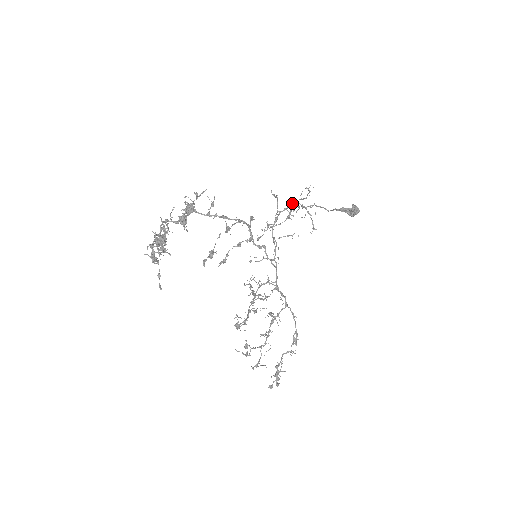
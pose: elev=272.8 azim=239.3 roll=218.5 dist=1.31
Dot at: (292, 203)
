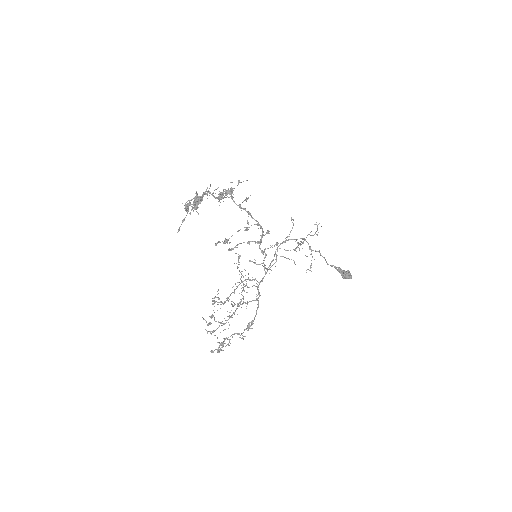
Dot at: (303, 239)
